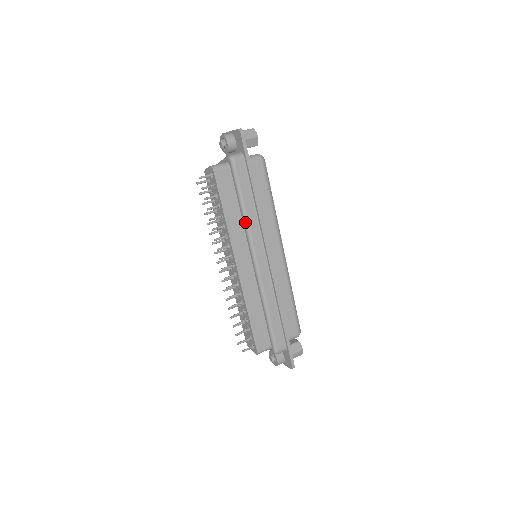
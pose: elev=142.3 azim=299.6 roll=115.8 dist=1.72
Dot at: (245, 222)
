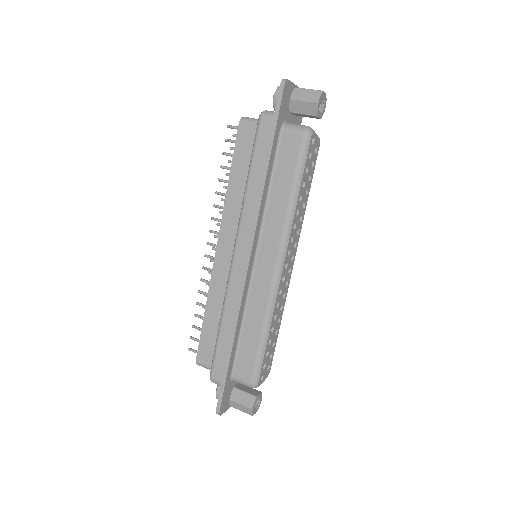
Dot at: (243, 200)
